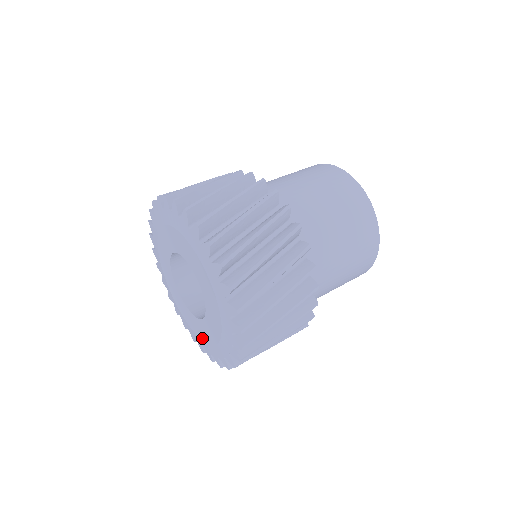
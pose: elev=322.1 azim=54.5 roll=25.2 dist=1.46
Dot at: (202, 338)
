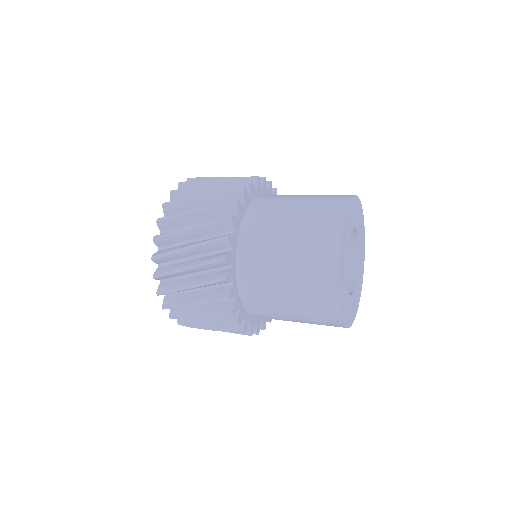
Dot at: occluded
